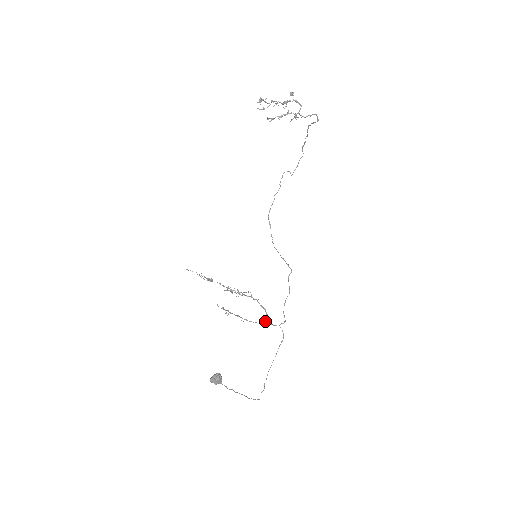
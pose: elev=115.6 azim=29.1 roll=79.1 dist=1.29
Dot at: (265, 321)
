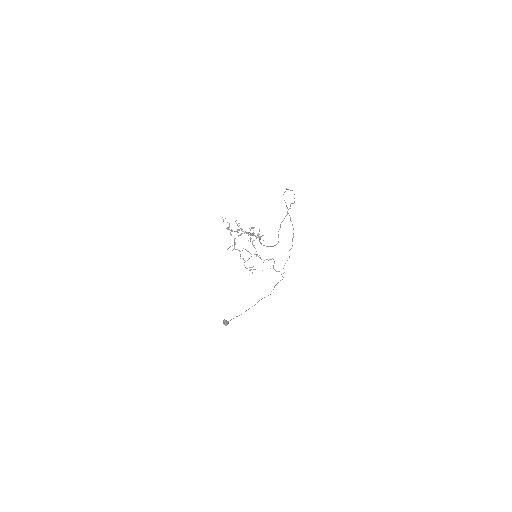
Dot at: (273, 266)
